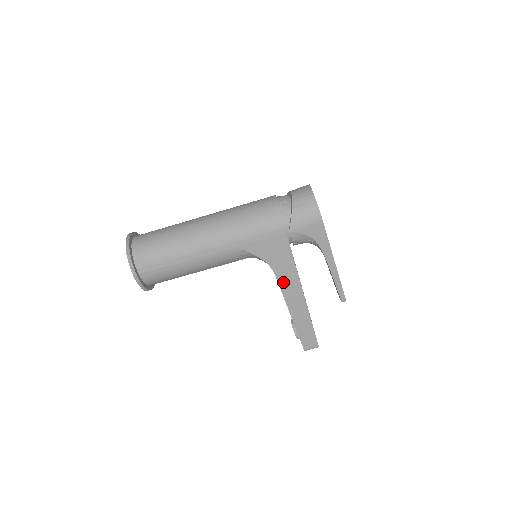
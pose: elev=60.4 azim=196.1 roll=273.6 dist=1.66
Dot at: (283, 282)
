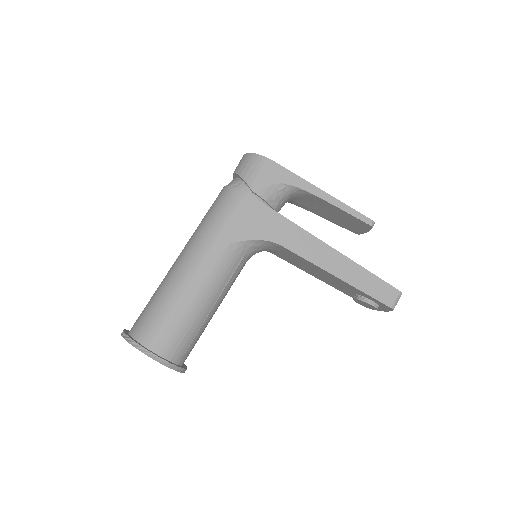
Dot at: (296, 247)
